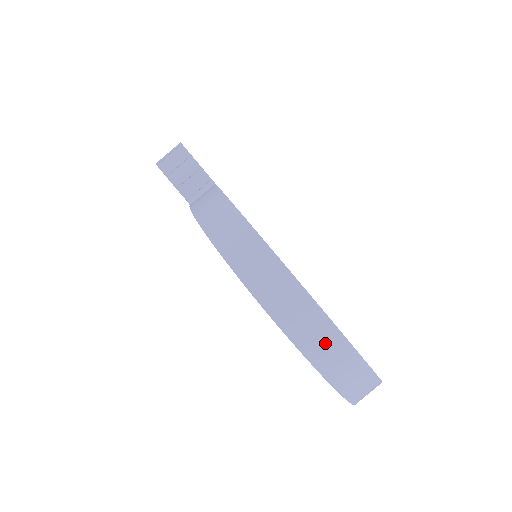
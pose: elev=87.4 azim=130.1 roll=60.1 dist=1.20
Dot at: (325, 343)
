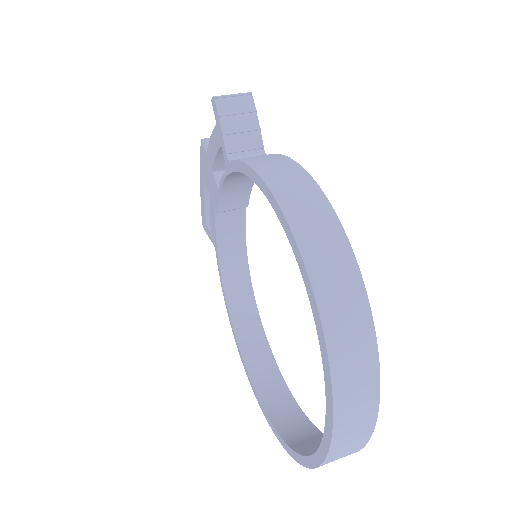
Dot at: (359, 379)
